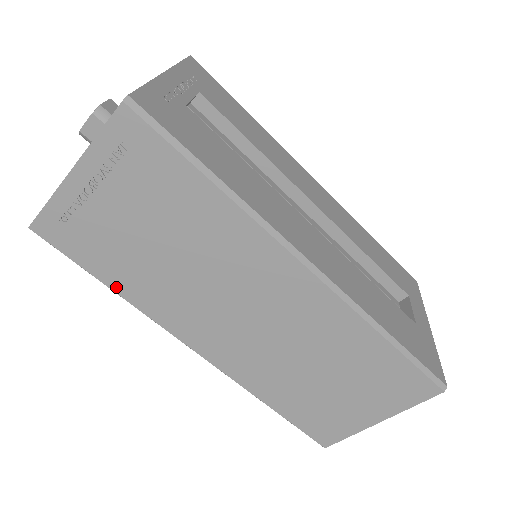
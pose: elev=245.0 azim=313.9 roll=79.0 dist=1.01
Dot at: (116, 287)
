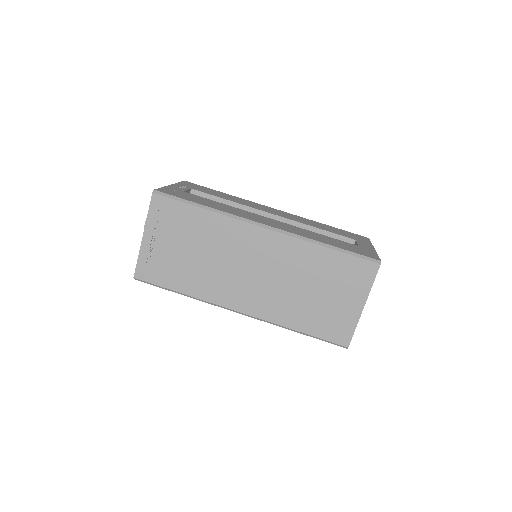
Dot at: (184, 291)
